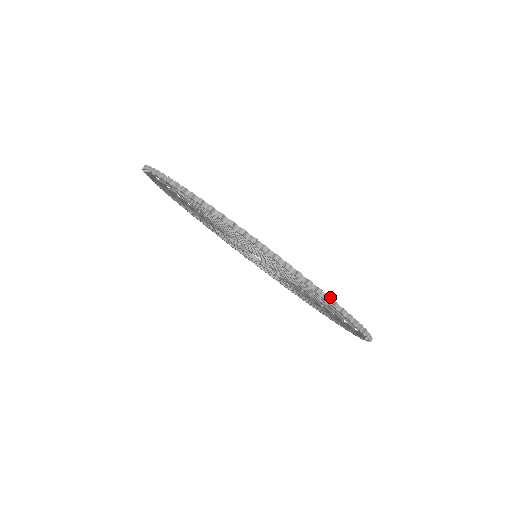
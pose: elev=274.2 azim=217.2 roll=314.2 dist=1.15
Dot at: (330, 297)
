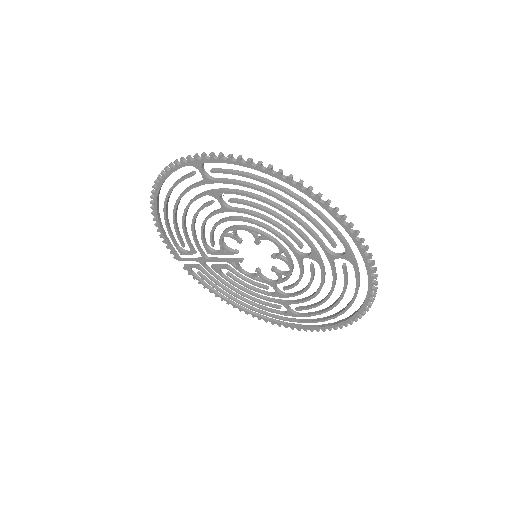
Dot at: occluded
